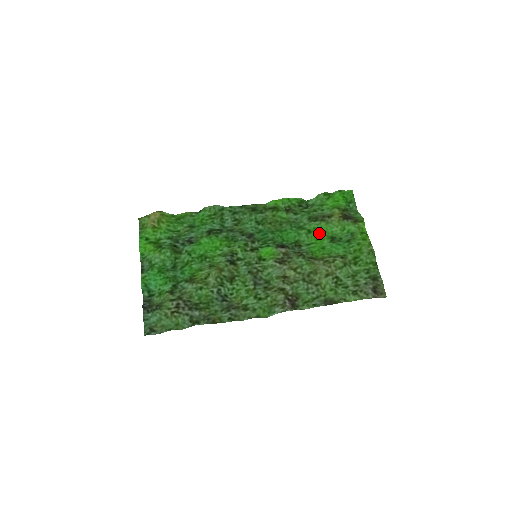
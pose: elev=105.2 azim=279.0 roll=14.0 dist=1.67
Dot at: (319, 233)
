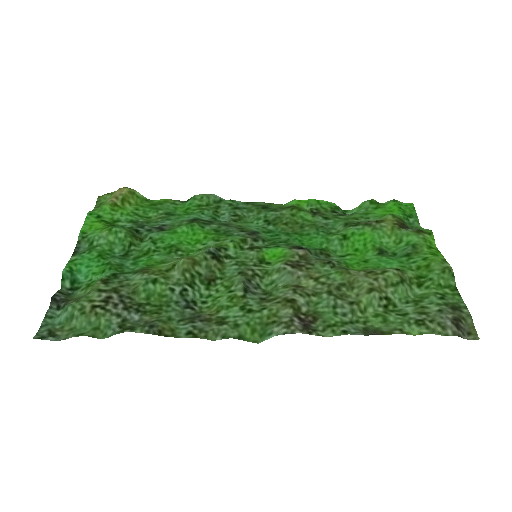
Dot at: (360, 241)
